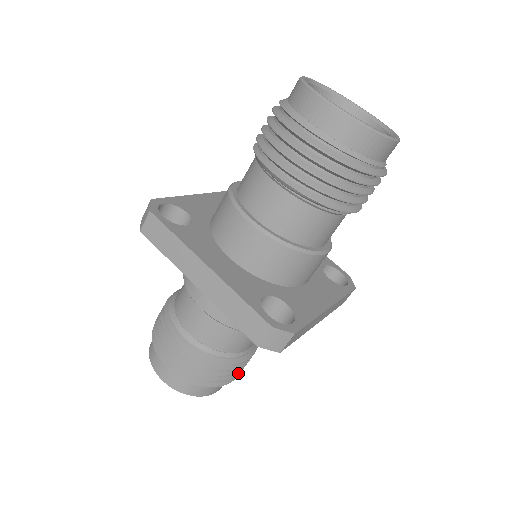
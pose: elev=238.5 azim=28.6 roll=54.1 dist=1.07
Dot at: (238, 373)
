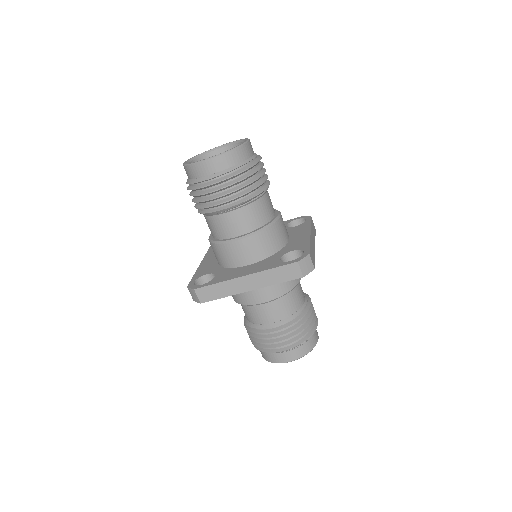
Dot at: (315, 316)
